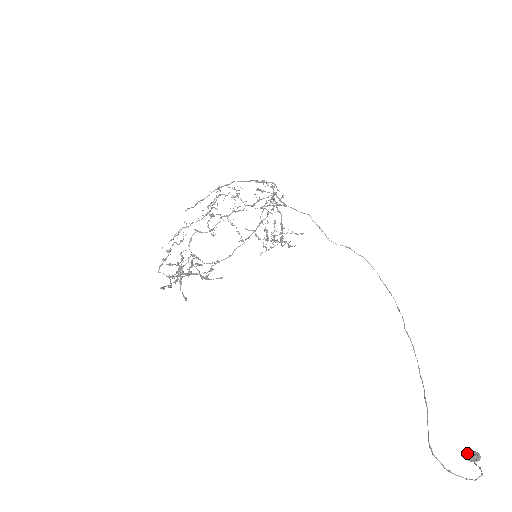
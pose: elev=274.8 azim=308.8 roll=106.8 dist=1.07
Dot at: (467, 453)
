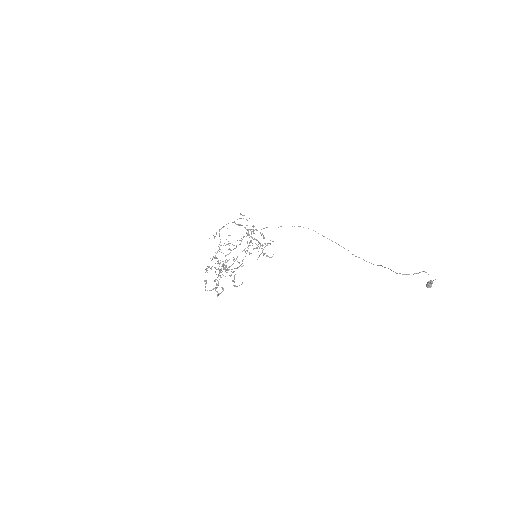
Dot at: (426, 286)
